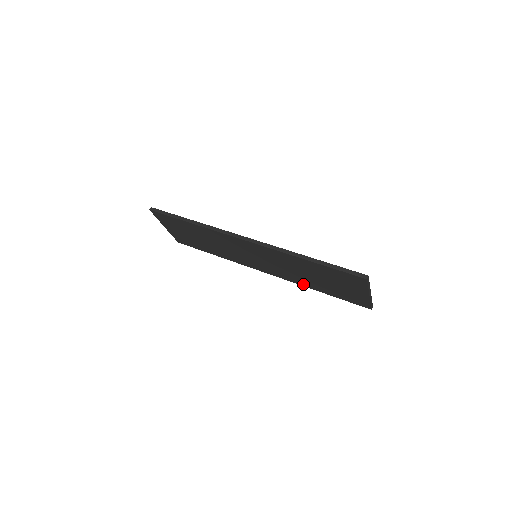
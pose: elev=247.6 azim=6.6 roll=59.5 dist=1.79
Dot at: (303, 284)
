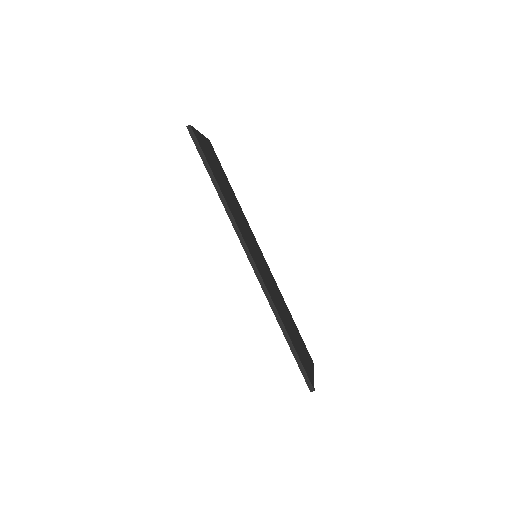
Dot at: occluded
